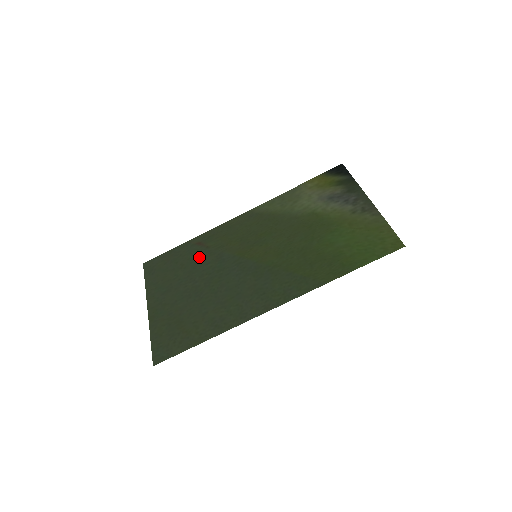
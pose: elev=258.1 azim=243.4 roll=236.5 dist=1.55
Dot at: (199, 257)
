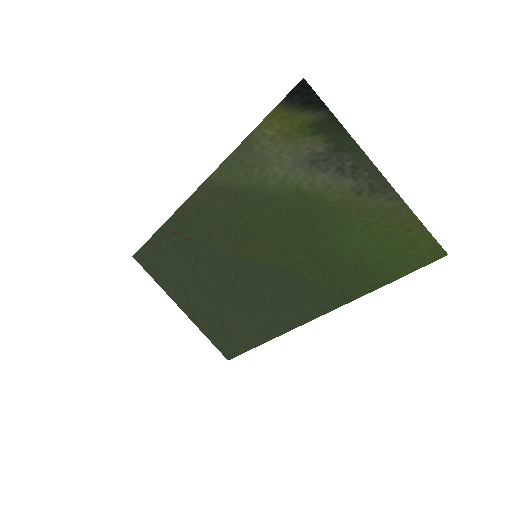
Dot at: (189, 253)
